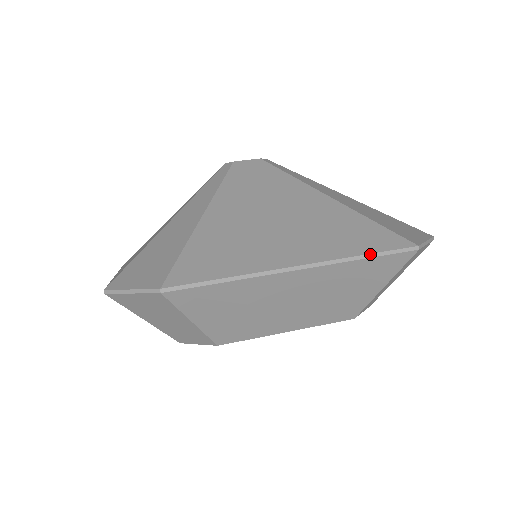
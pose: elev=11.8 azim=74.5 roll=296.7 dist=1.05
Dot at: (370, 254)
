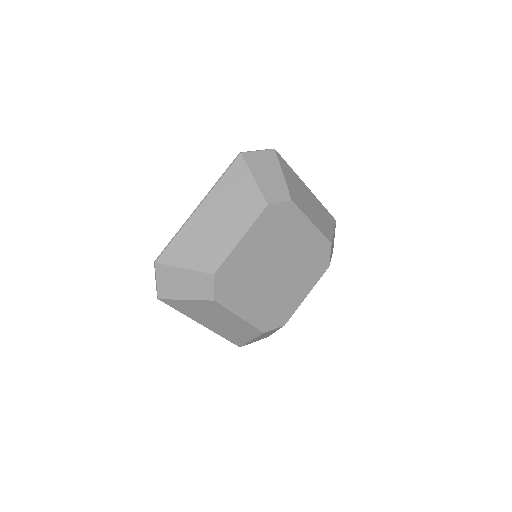
Dot at: (324, 207)
